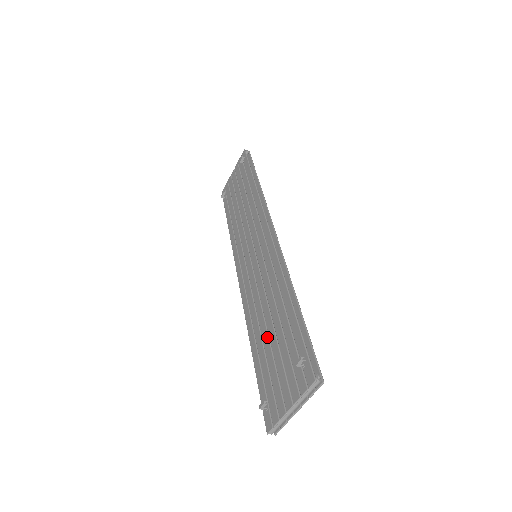
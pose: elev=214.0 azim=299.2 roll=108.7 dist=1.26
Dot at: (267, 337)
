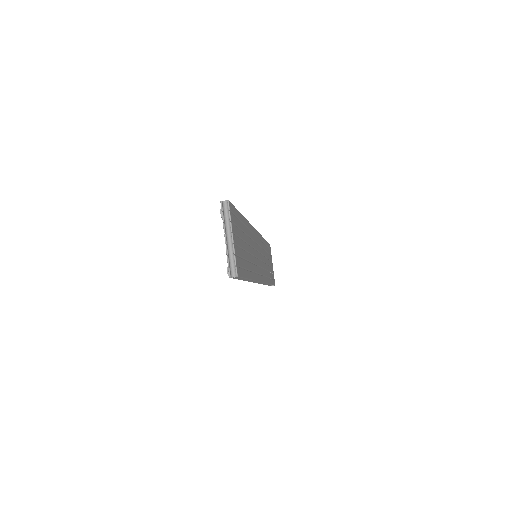
Dot at: occluded
